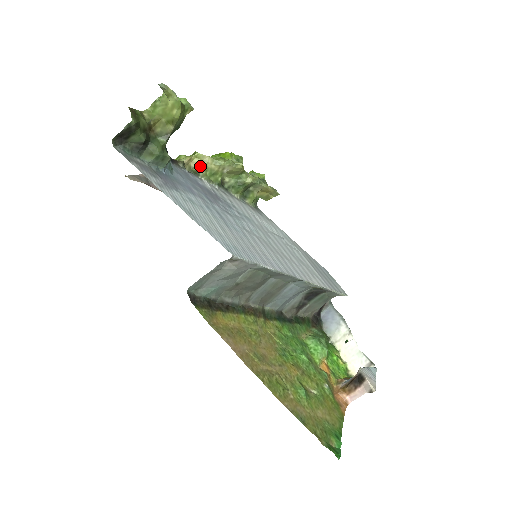
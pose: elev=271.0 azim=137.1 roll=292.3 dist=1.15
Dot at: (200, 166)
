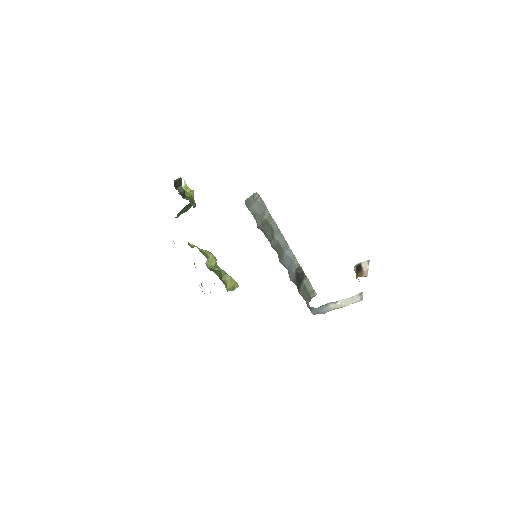
Dot at: occluded
